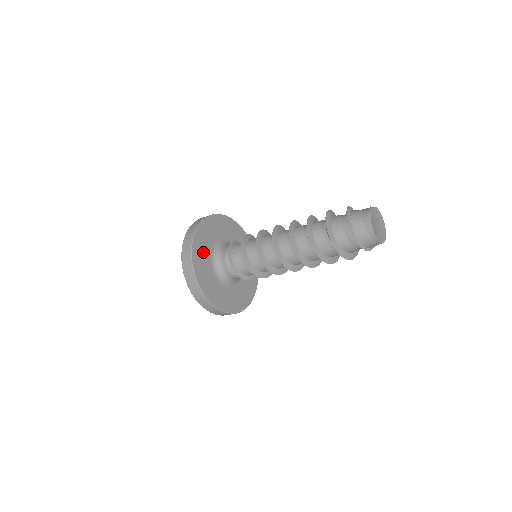
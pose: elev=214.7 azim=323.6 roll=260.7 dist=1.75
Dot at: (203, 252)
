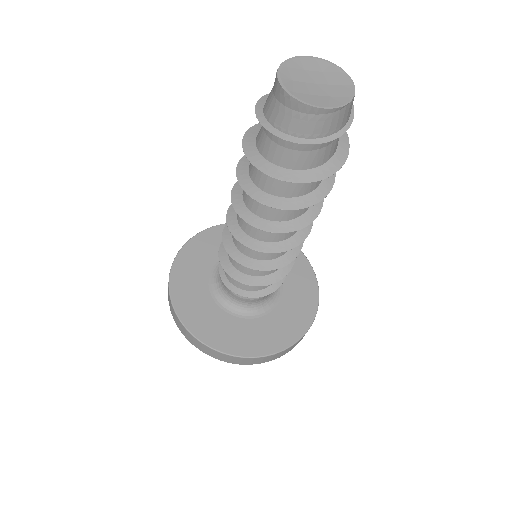
Dot at: (193, 293)
